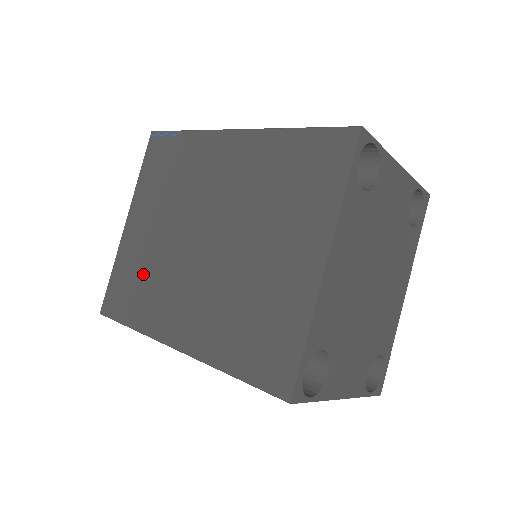
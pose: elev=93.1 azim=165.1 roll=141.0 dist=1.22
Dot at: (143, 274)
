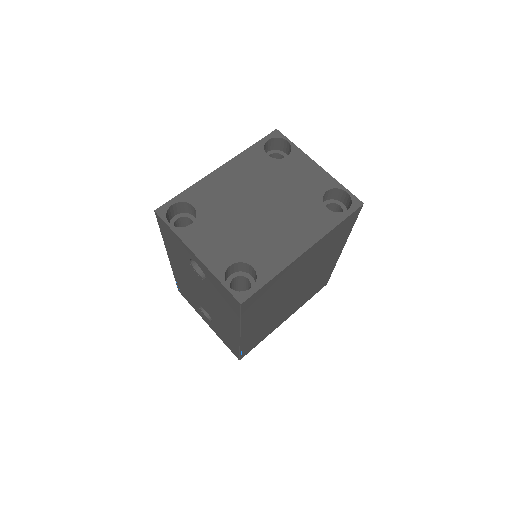
Dot at: occluded
